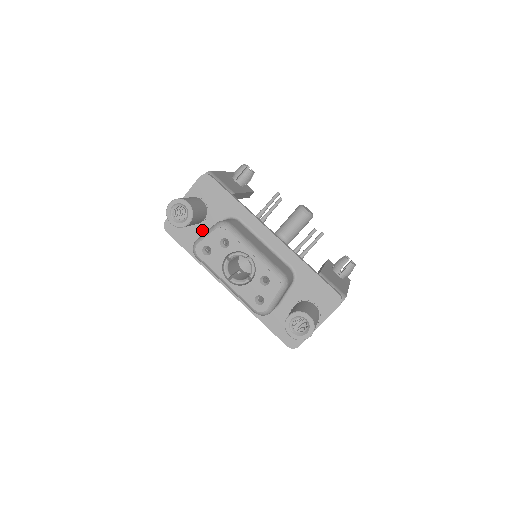
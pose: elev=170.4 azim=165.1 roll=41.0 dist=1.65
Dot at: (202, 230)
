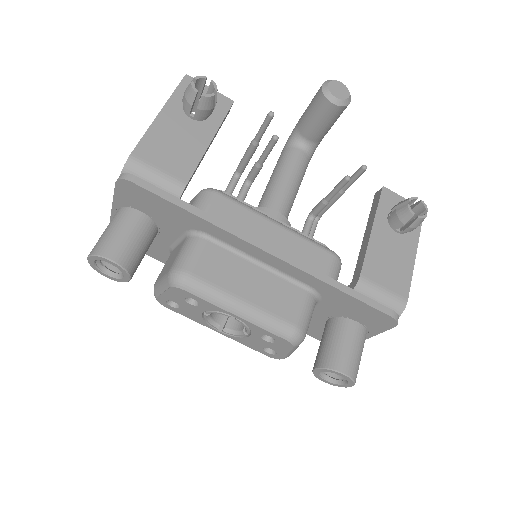
Dot at: (163, 242)
